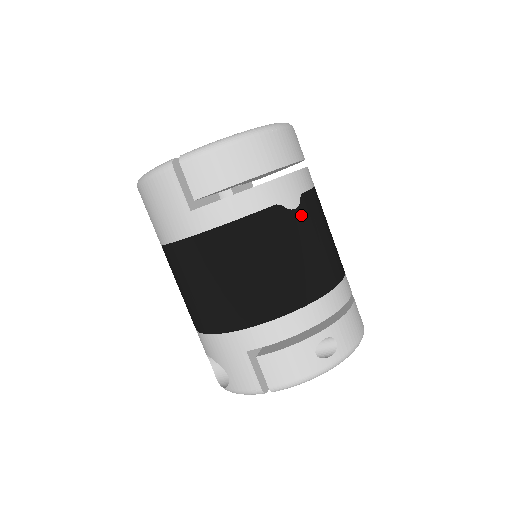
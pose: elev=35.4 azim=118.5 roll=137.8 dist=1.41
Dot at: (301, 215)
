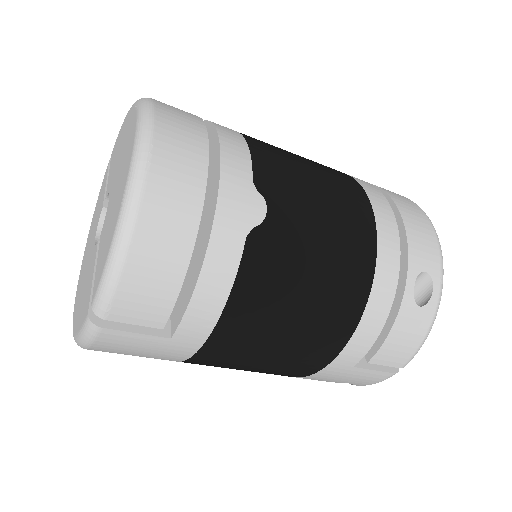
Dot at: (278, 208)
